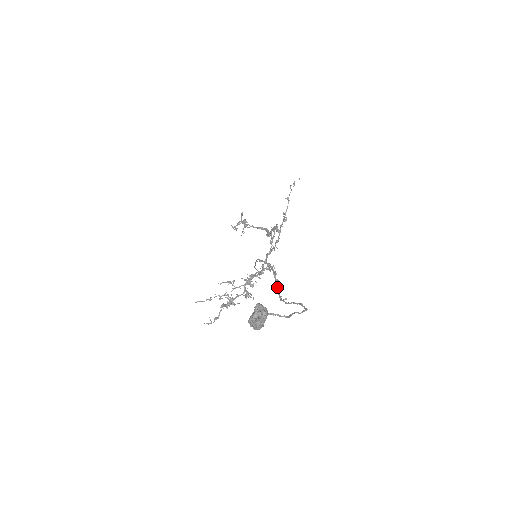
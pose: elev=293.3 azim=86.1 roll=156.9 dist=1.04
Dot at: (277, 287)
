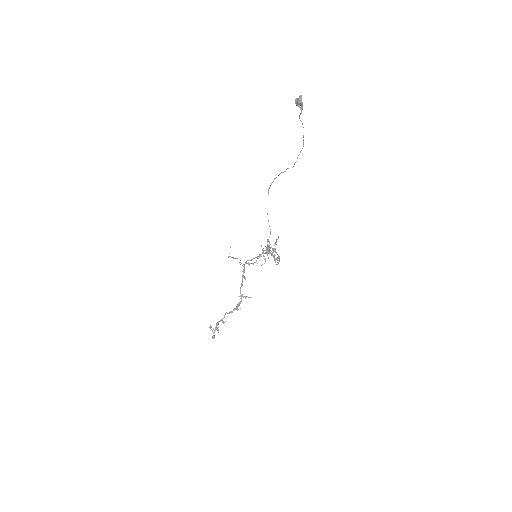
Dot at: (287, 168)
